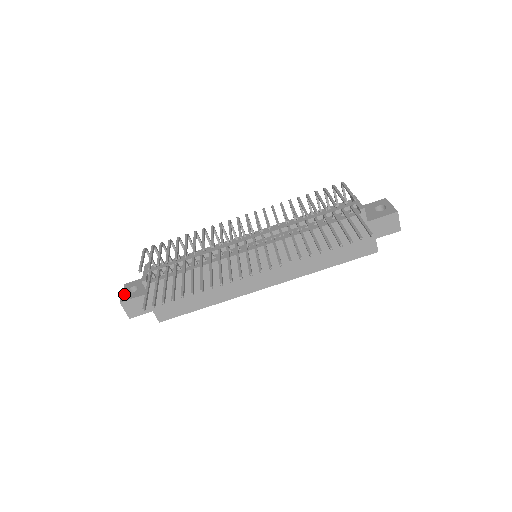
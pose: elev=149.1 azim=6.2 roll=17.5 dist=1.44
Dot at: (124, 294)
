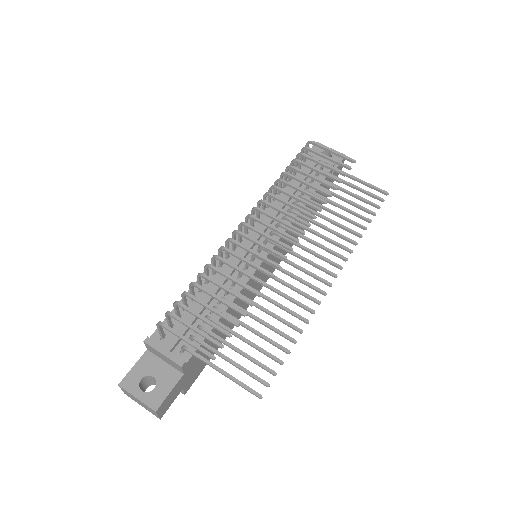
Dot at: (144, 397)
